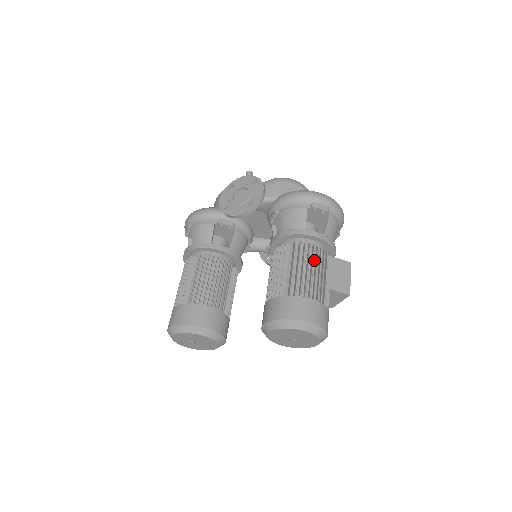
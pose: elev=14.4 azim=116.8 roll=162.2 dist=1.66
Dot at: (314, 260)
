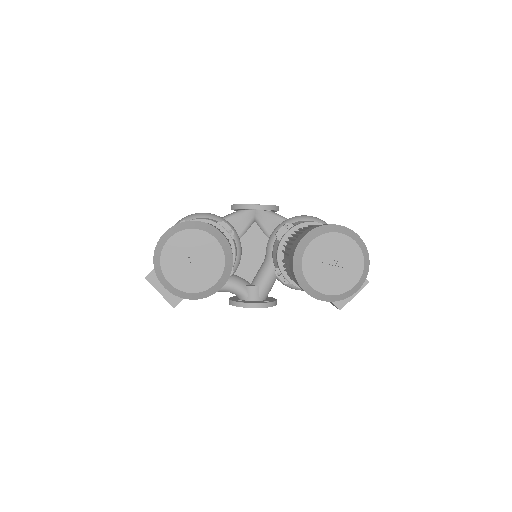
Dot at: occluded
